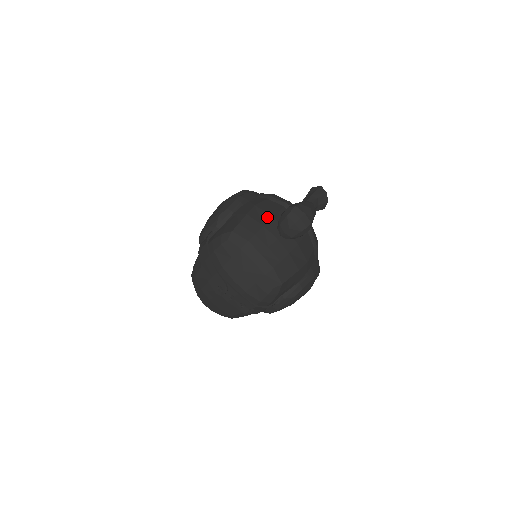
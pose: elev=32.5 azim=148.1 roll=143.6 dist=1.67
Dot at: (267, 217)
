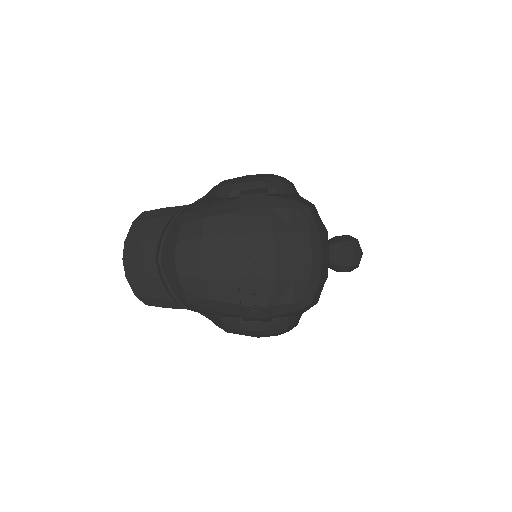
Dot at: occluded
